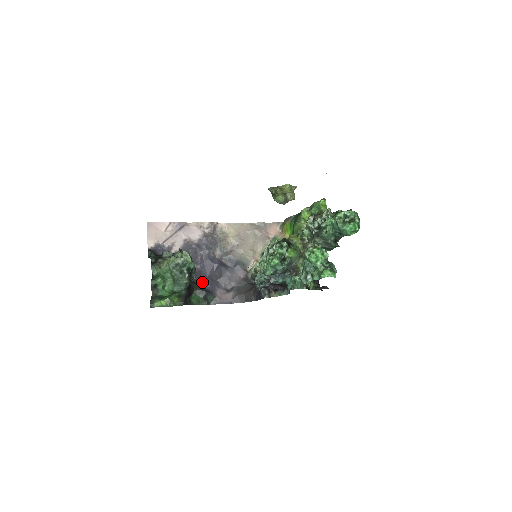
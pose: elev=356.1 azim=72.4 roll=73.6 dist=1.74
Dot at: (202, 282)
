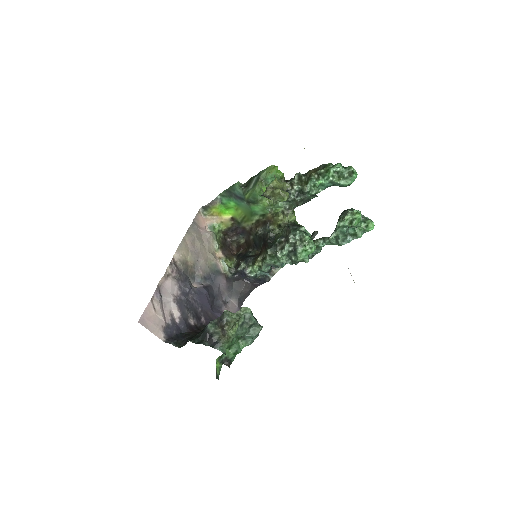
Dot at: (214, 317)
